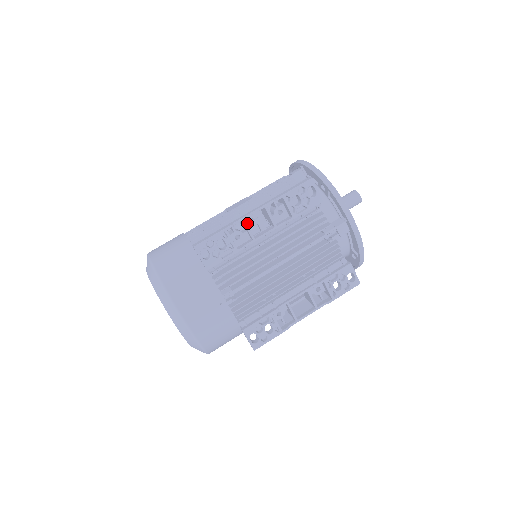
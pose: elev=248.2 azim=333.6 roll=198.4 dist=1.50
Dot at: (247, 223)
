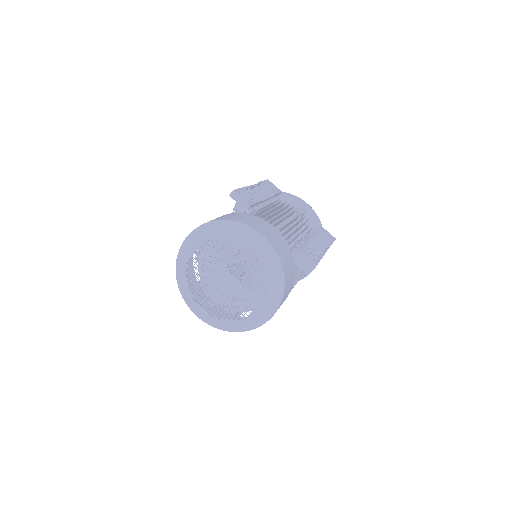
Dot at: occluded
